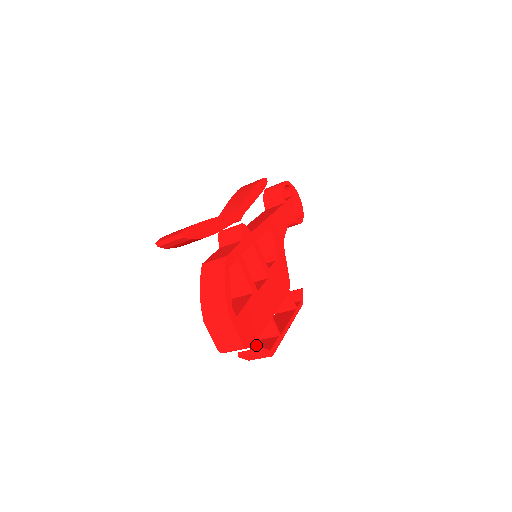
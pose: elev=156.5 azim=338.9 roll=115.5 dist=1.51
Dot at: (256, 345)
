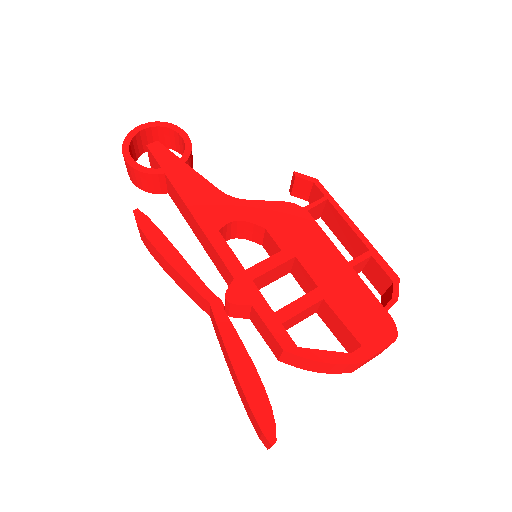
Dot at: (371, 279)
